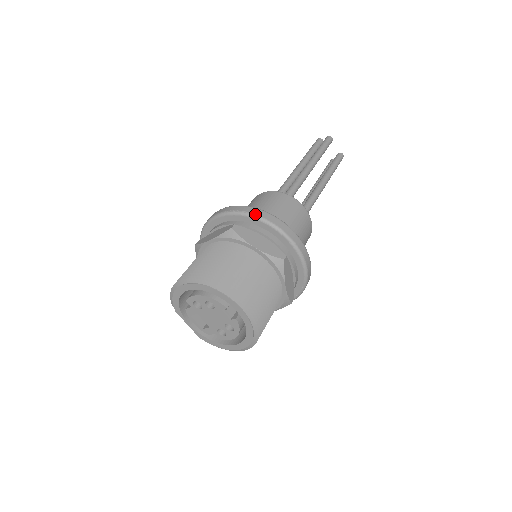
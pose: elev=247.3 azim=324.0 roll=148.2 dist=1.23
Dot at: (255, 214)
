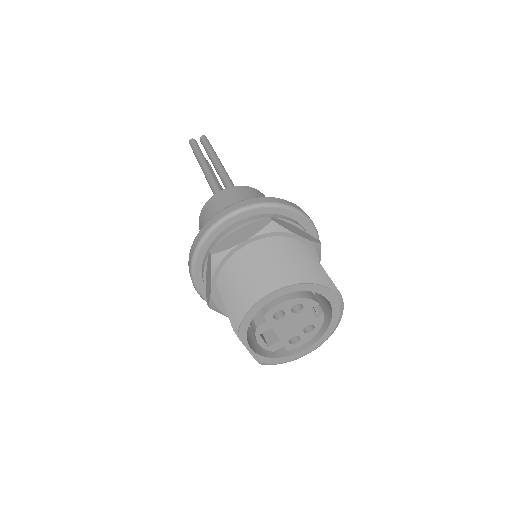
Dot at: (281, 203)
